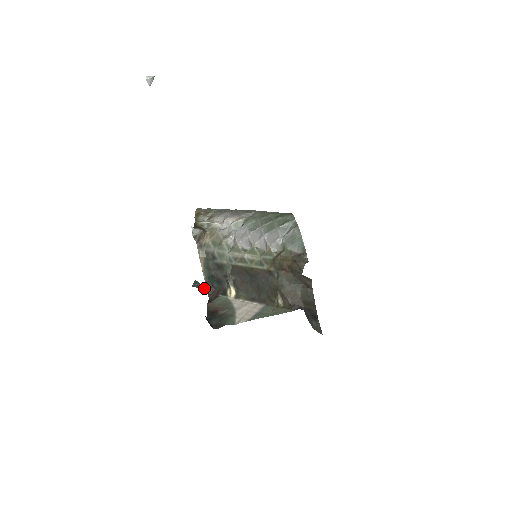
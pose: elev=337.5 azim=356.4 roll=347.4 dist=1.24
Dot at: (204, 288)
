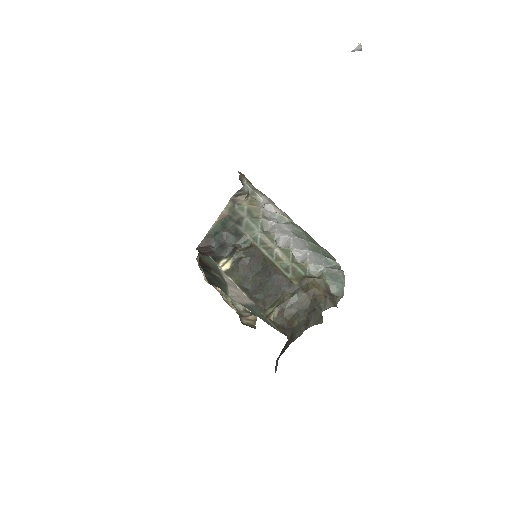
Dot at: occluded
